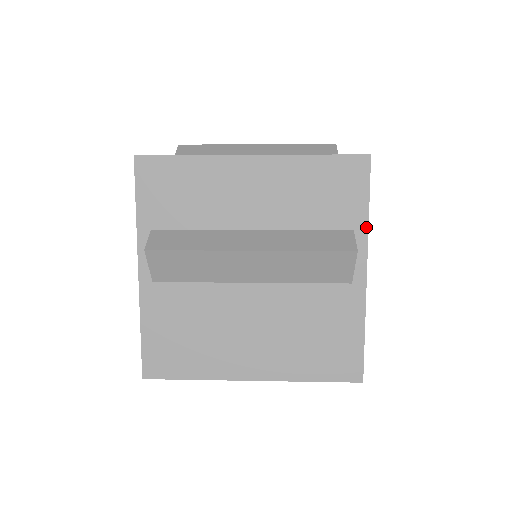
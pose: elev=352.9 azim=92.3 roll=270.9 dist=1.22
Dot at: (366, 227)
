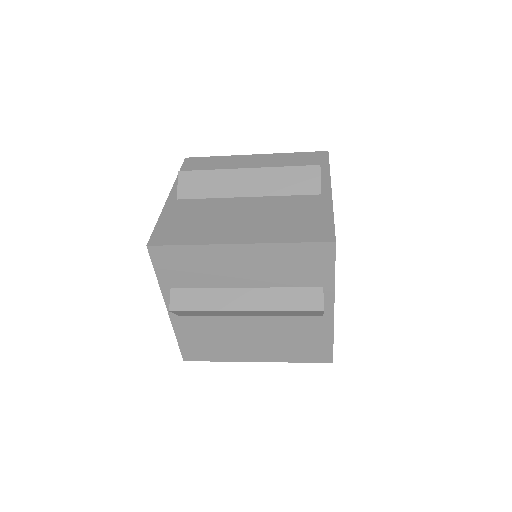
Dot at: (333, 285)
